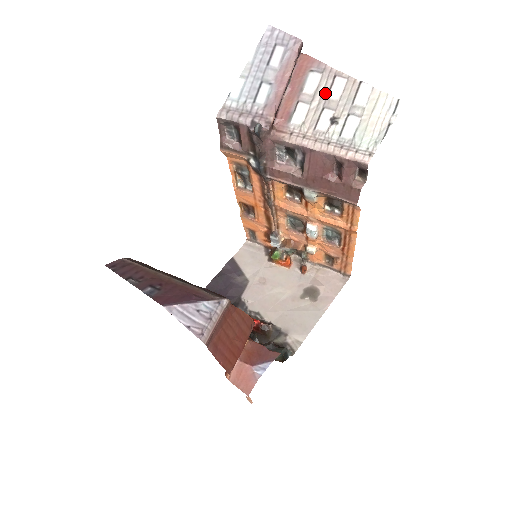
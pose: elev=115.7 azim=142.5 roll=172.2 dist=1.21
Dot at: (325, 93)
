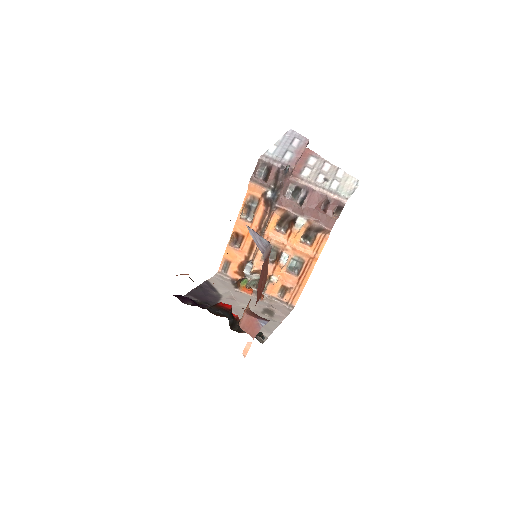
Dot at: (320, 167)
